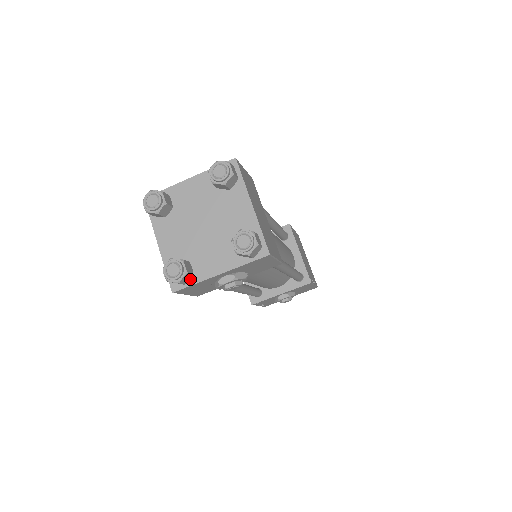
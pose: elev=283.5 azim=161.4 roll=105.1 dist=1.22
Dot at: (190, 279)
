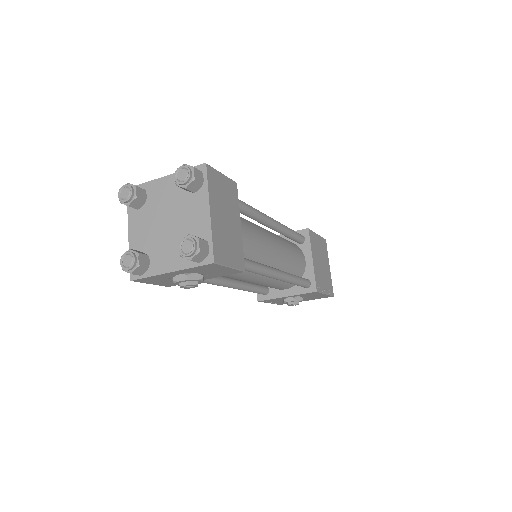
Dot at: (146, 271)
